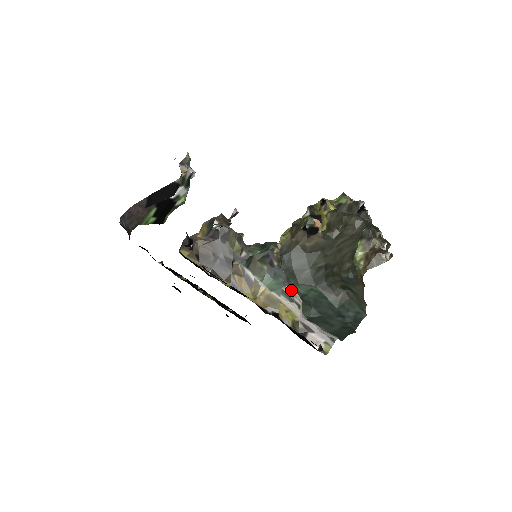
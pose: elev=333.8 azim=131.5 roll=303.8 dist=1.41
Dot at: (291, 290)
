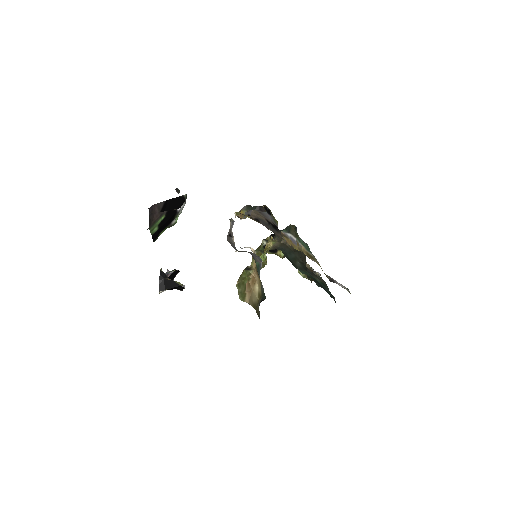
Dot at: occluded
